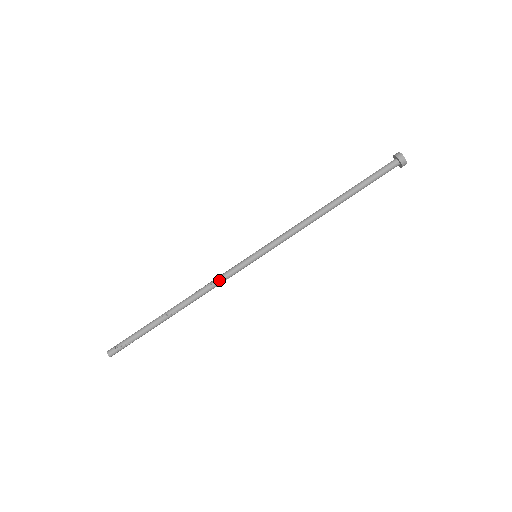
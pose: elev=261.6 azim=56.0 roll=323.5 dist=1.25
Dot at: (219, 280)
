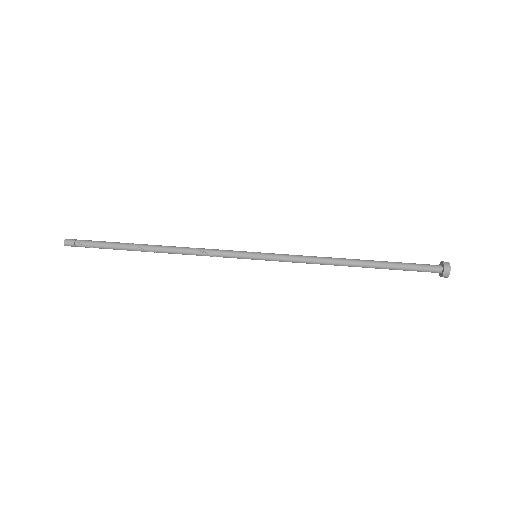
Dot at: (208, 252)
